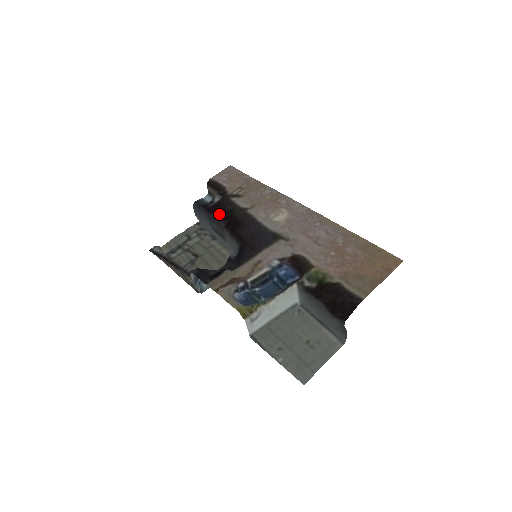
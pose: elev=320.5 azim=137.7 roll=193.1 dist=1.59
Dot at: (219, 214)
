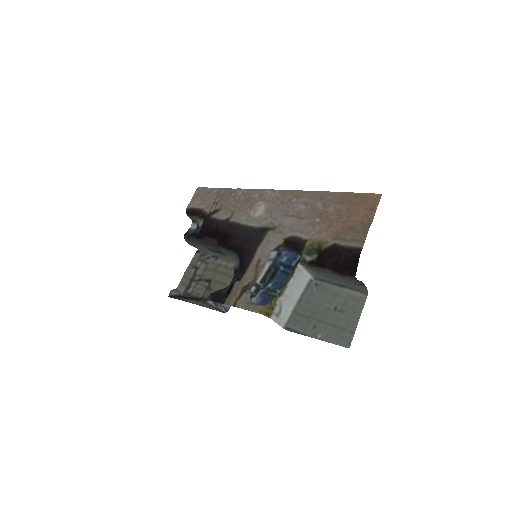
Dot at: (208, 236)
